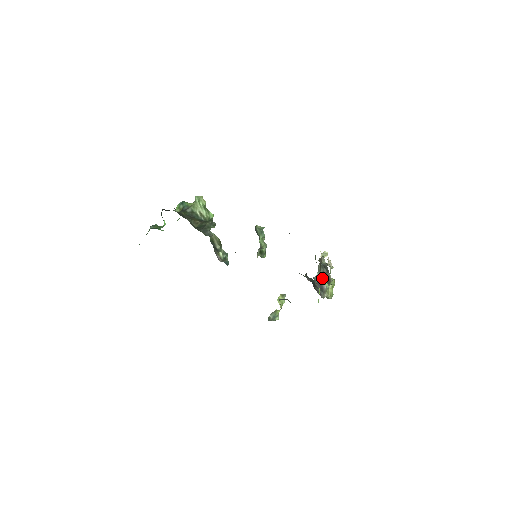
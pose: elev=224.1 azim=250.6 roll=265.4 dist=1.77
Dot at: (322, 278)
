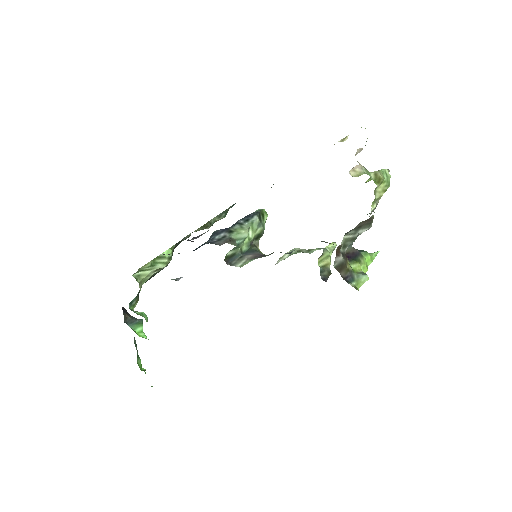
Dot at: (356, 235)
